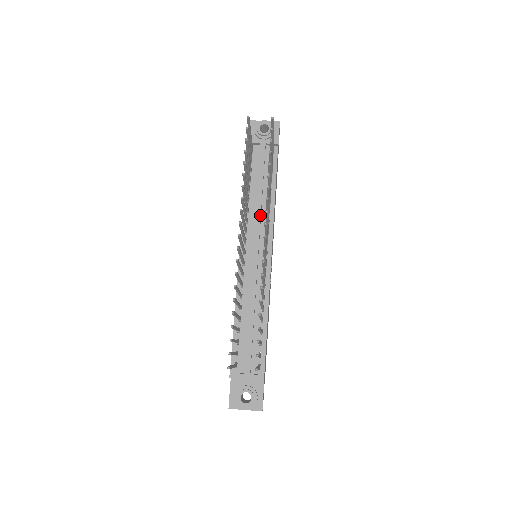
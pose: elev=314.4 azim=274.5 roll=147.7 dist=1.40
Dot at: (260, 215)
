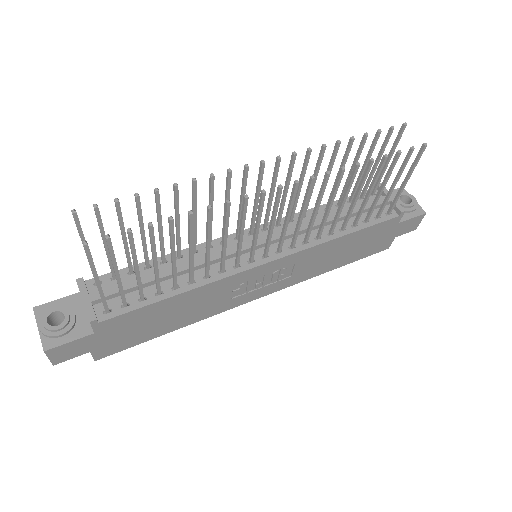
Dot at: occluded
